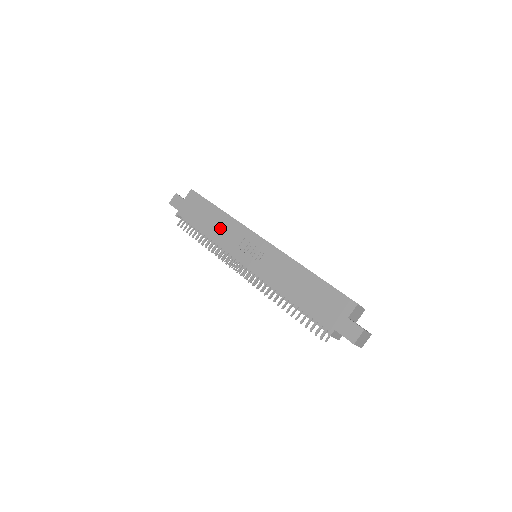
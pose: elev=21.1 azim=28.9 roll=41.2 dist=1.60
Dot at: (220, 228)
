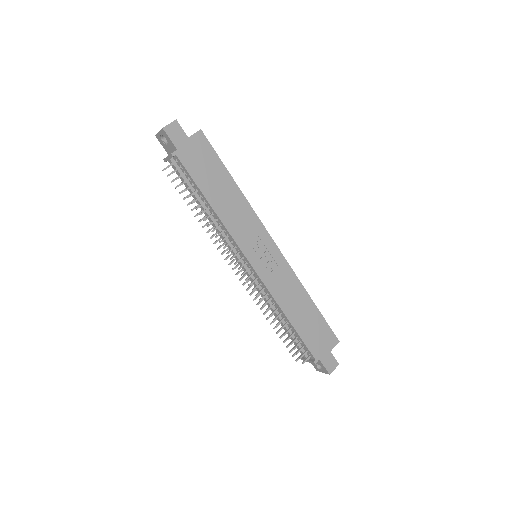
Dot at: (232, 208)
